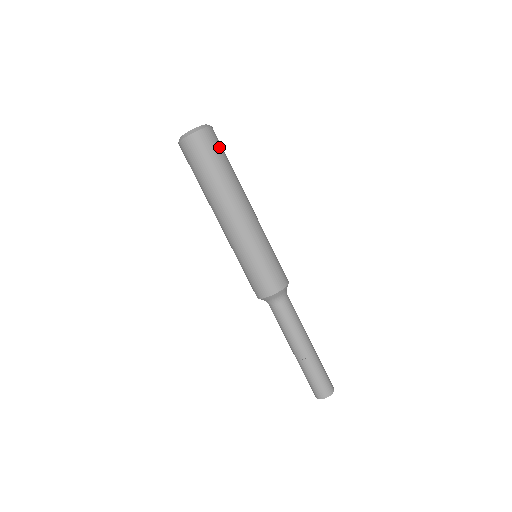
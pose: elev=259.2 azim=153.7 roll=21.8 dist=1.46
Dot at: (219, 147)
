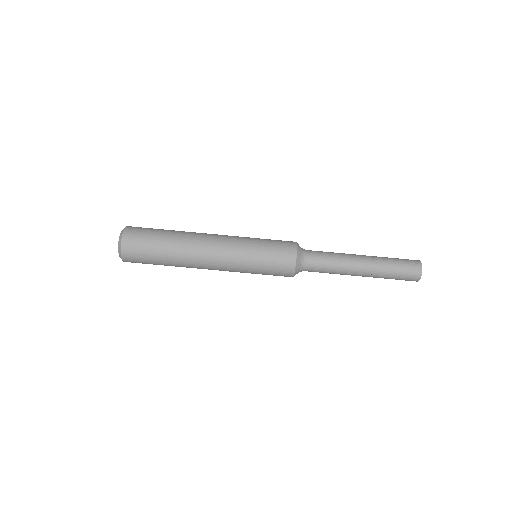
Dot at: (146, 230)
